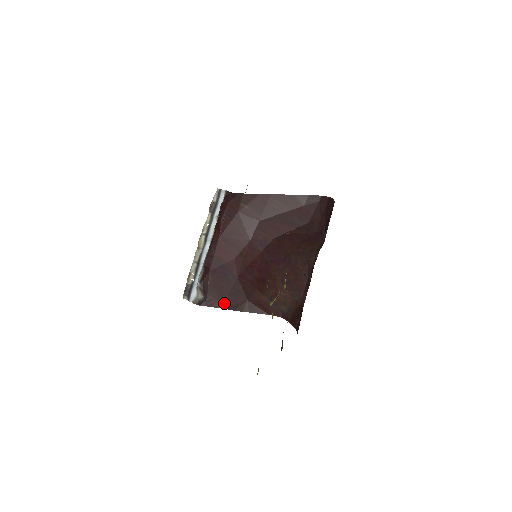
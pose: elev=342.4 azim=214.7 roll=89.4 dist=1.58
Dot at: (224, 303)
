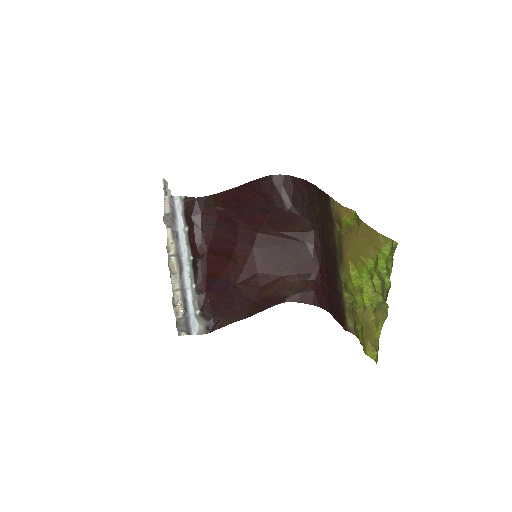
Dot at: (233, 317)
